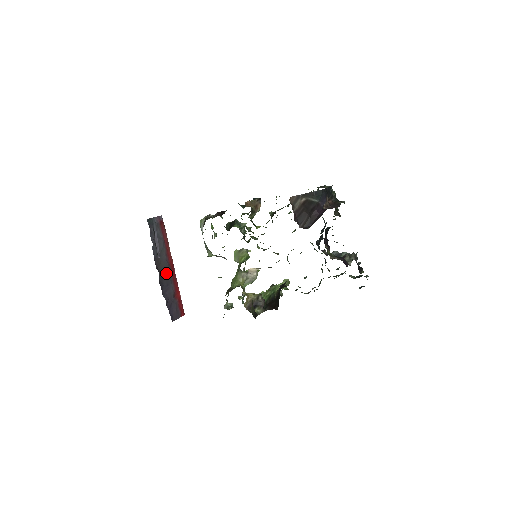
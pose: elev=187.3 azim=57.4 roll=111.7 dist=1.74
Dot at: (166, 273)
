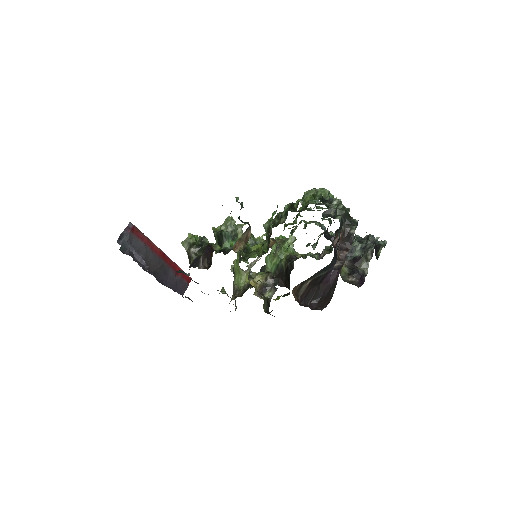
Dot at: (160, 267)
